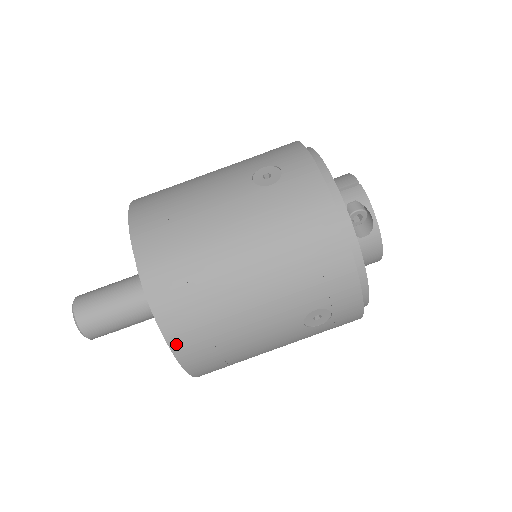
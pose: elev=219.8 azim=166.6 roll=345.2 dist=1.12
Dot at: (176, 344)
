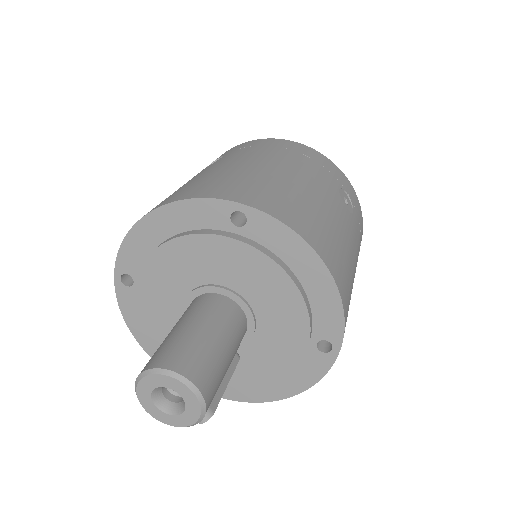
Dot at: (300, 230)
